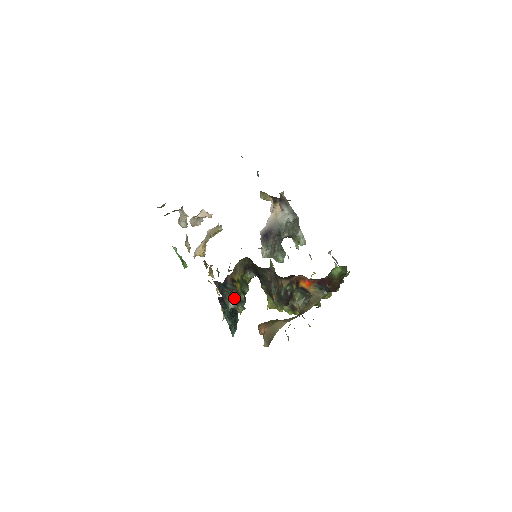
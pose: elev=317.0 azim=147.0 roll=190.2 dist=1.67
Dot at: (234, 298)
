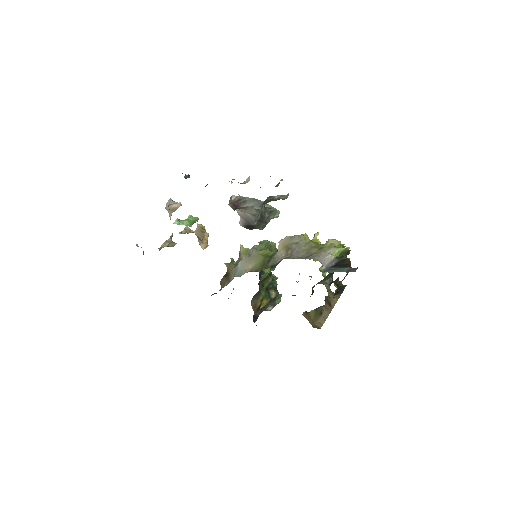
Dot at: (268, 306)
